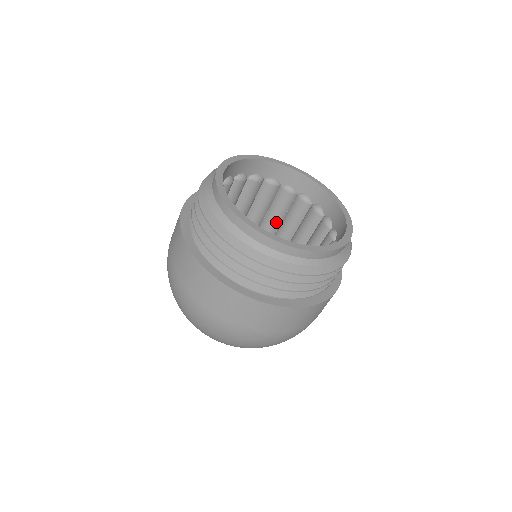
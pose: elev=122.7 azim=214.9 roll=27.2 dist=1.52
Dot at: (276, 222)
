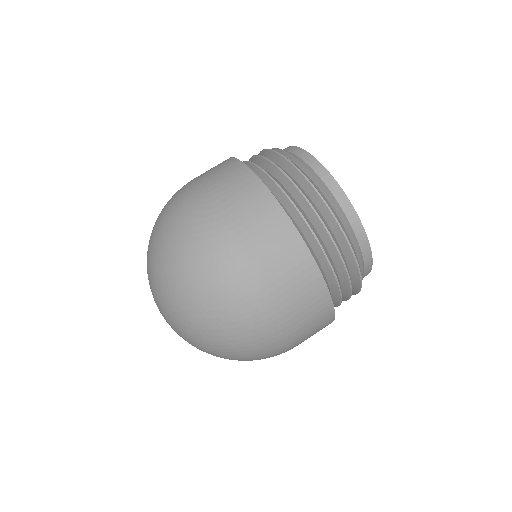
Dot at: occluded
